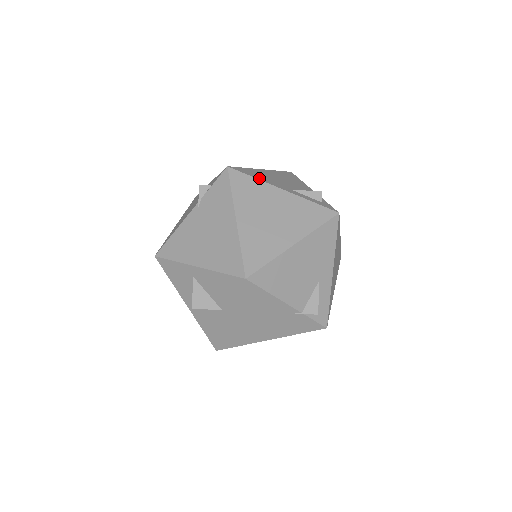
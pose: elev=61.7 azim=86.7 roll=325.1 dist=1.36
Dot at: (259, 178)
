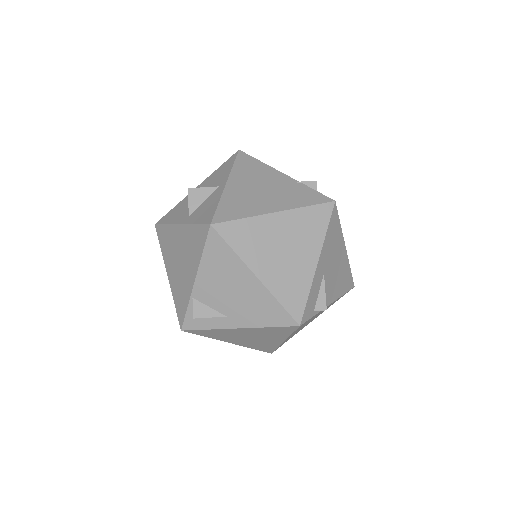
Dot at: occluded
